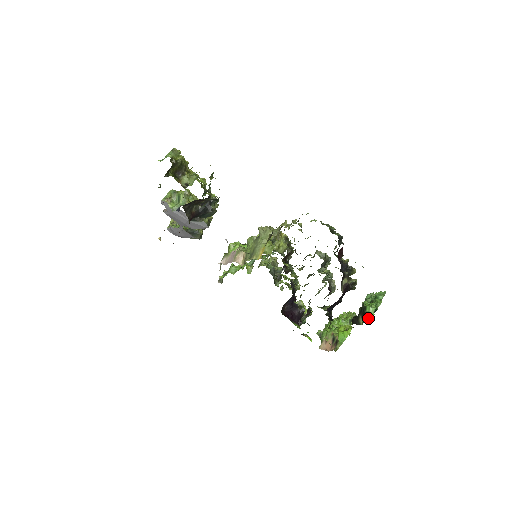
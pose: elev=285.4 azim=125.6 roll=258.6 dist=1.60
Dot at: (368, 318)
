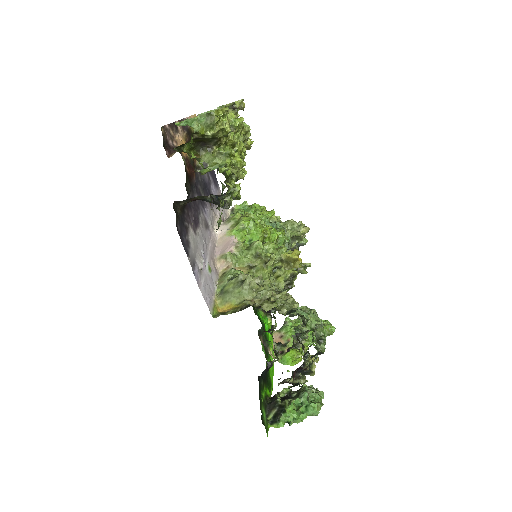
Dot at: (275, 424)
